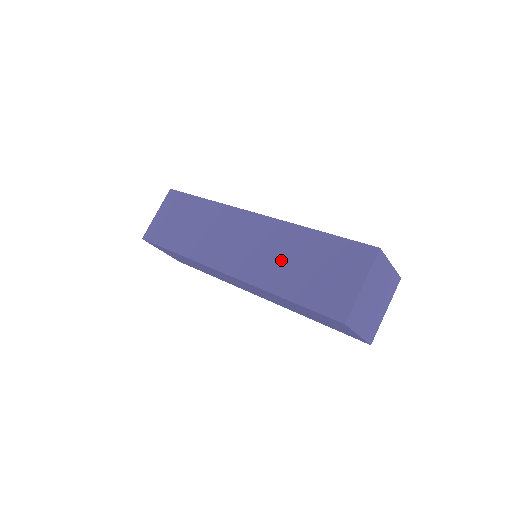
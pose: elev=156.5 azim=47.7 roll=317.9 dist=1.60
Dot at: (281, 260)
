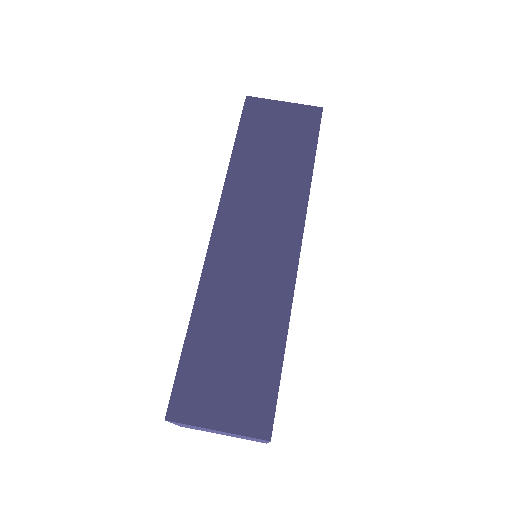
Dot at: occluded
